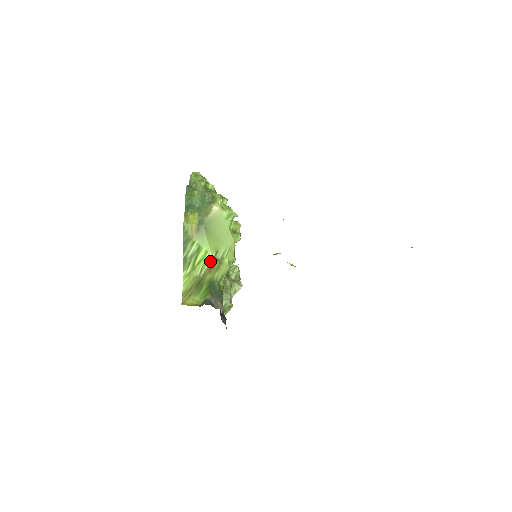
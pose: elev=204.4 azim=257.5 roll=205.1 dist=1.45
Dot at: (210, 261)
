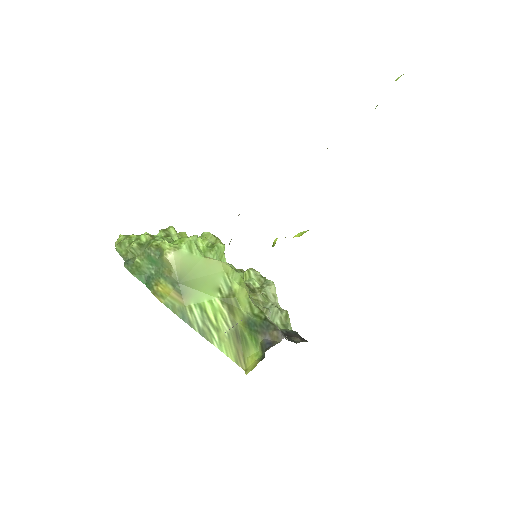
Dot at: (223, 305)
